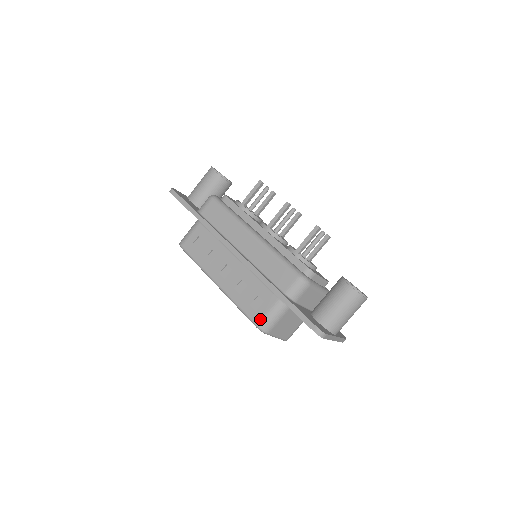
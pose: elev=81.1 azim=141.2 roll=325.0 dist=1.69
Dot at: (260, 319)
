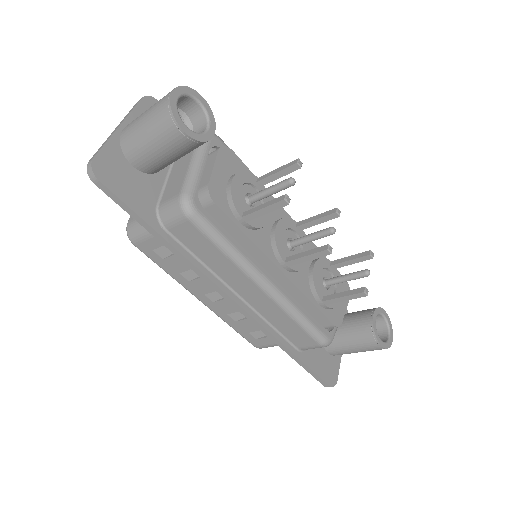
Dot at: (261, 346)
